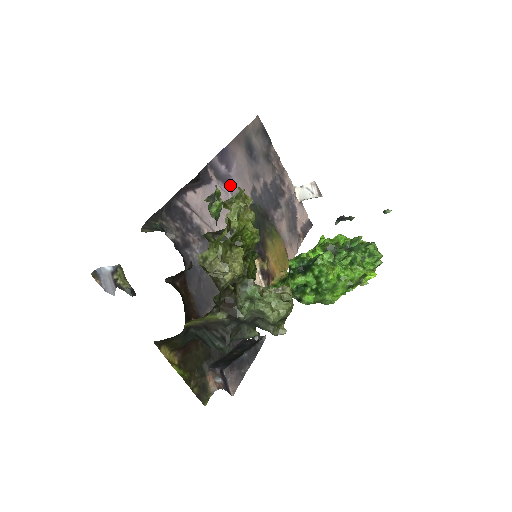
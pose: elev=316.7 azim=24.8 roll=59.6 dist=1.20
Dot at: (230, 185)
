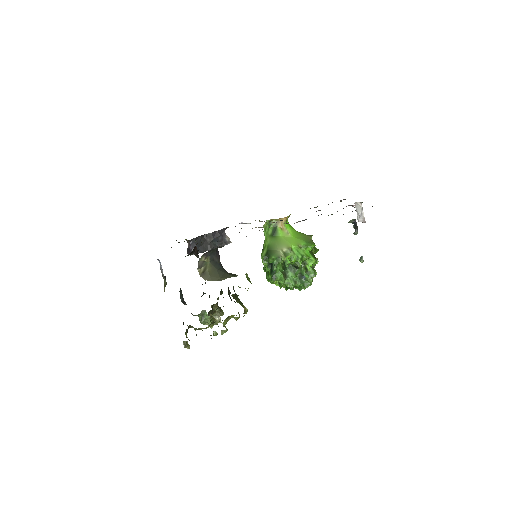
Dot at: occluded
